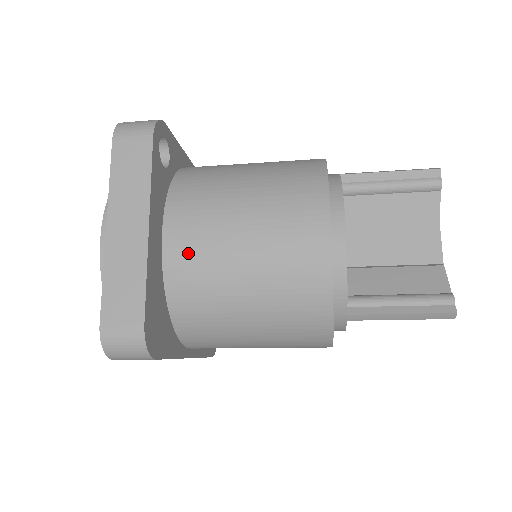
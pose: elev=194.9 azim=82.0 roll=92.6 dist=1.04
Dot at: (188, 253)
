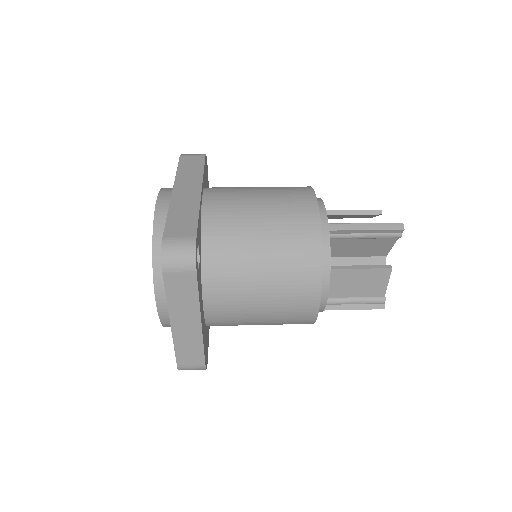
Dot at: (223, 313)
